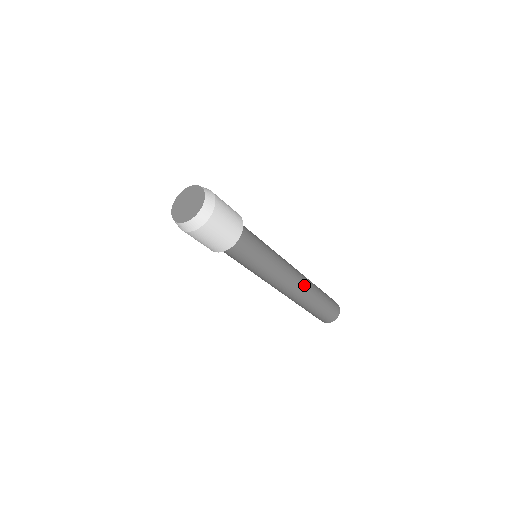
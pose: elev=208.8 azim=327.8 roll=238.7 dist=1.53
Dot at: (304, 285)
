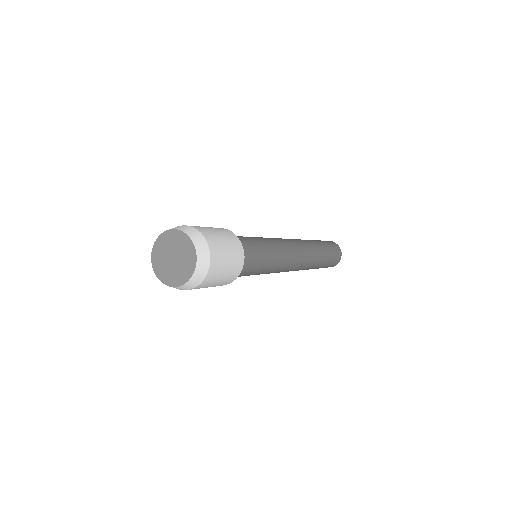
Dot at: (305, 265)
